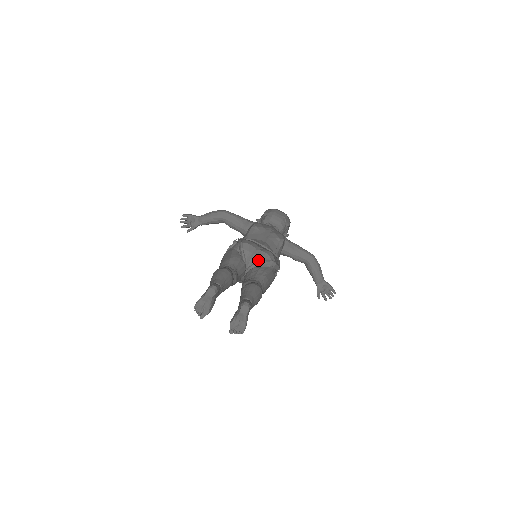
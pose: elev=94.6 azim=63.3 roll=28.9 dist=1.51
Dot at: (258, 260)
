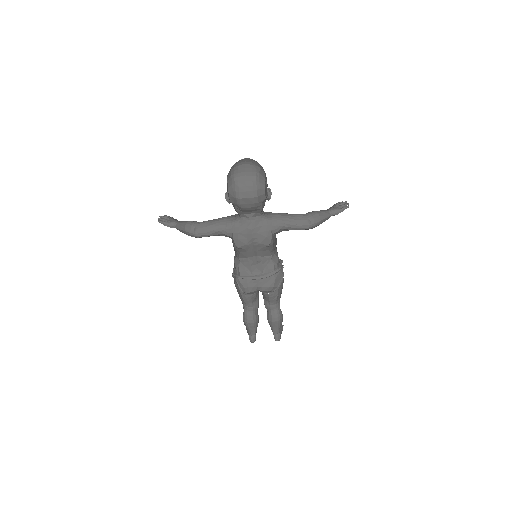
Dot at: (264, 292)
